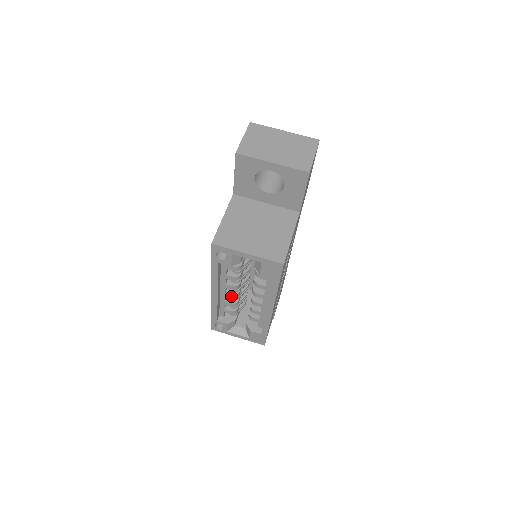
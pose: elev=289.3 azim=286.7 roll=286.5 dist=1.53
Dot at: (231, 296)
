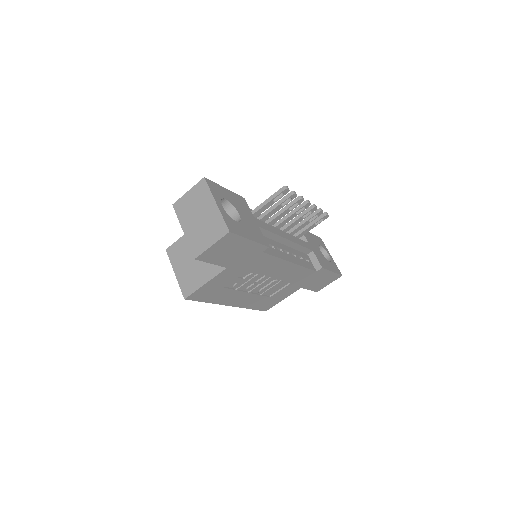
Dot at: occluded
